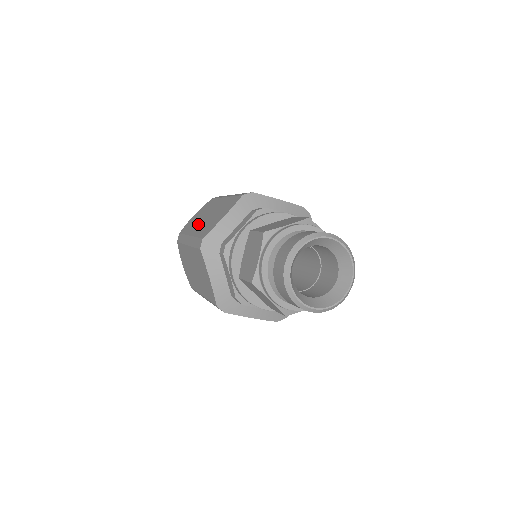
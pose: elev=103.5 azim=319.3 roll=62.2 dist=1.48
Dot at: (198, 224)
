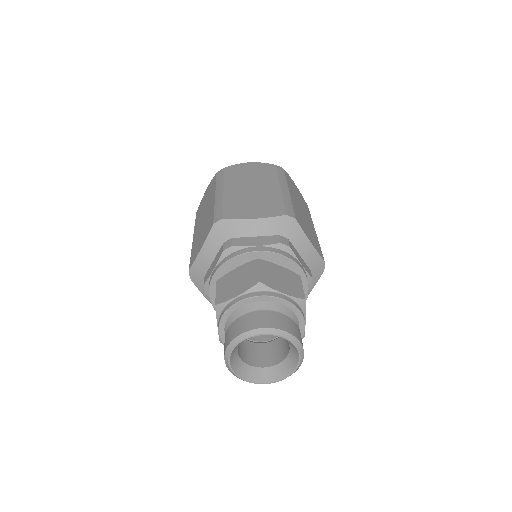
Dot at: (239, 186)
